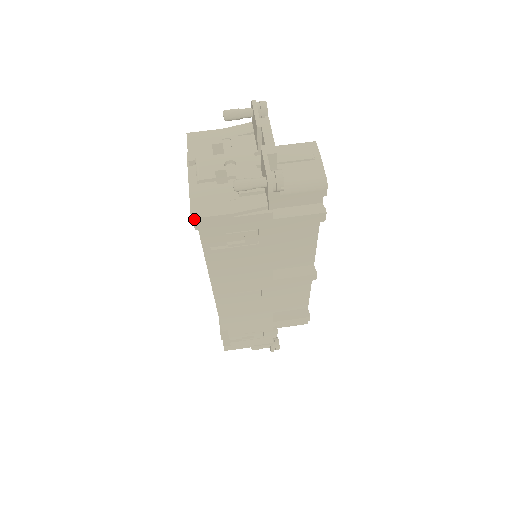
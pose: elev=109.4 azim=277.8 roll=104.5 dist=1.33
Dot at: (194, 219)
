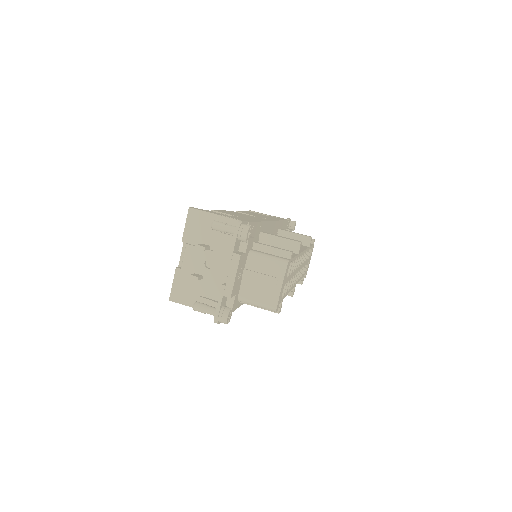
Dot at: (170, 300)
